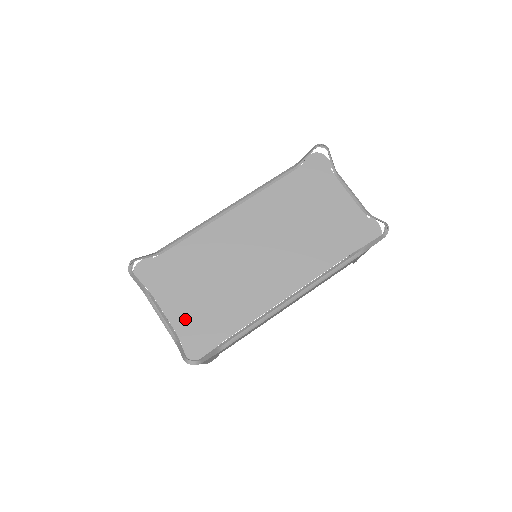
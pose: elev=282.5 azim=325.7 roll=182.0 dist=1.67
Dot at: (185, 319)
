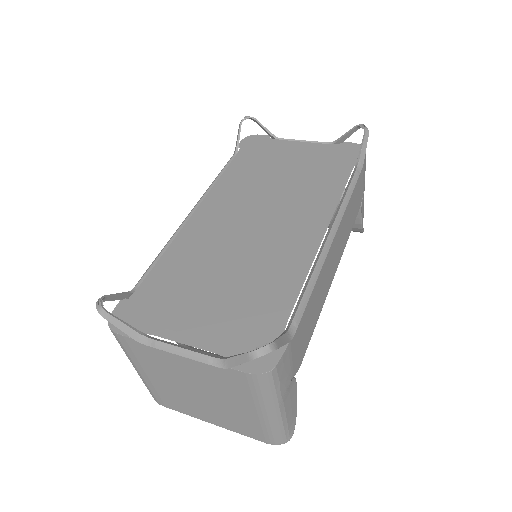
Dot at: (216, 331)
